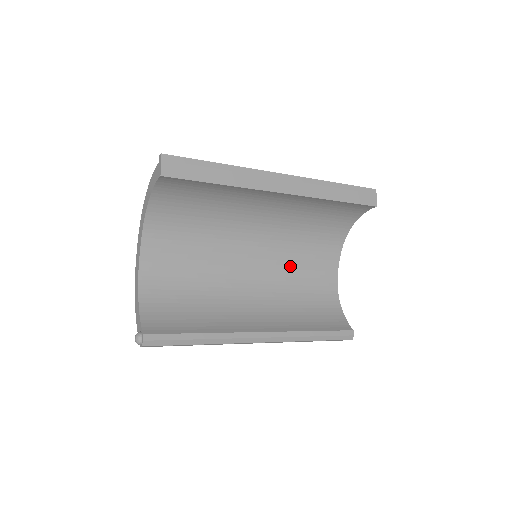
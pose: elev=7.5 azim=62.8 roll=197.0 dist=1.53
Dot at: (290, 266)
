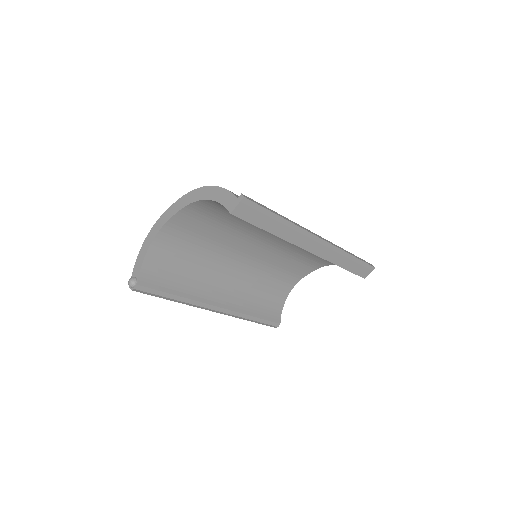
Dot at: (274, 263)
